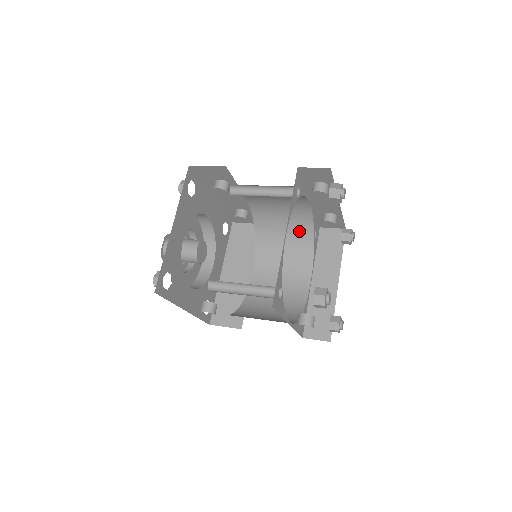
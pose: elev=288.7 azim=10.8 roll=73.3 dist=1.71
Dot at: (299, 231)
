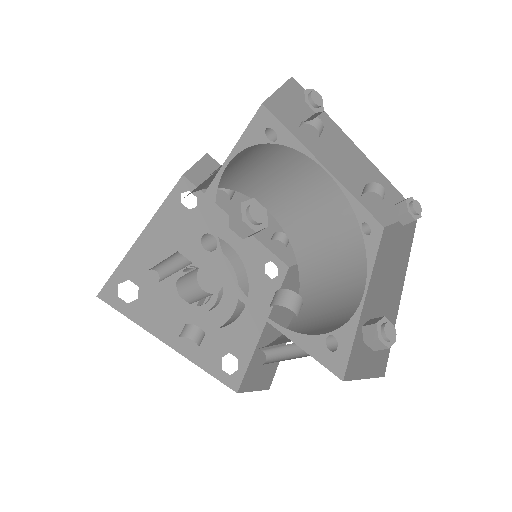
Dot at: (341, 230)
